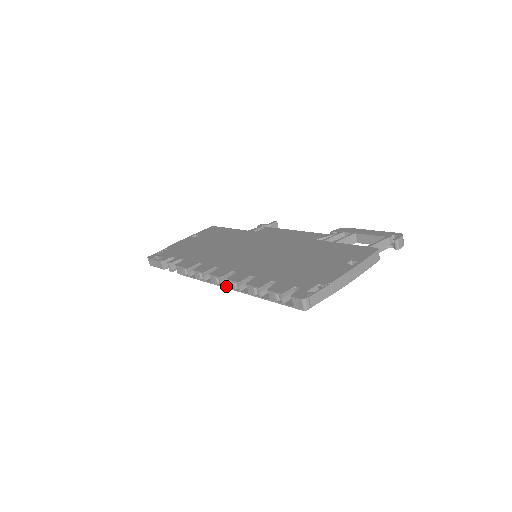
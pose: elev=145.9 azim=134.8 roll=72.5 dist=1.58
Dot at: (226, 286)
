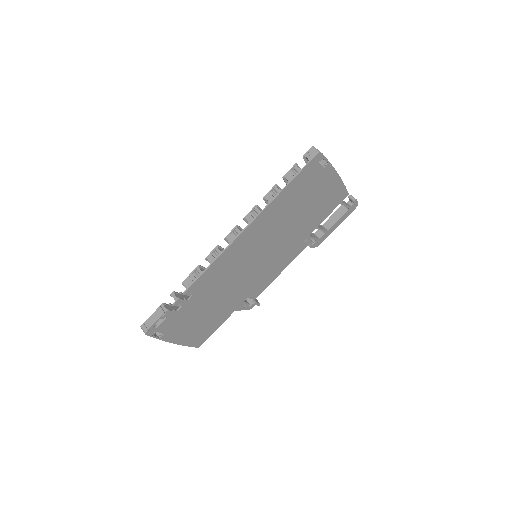
Dot at: (245, 227)
